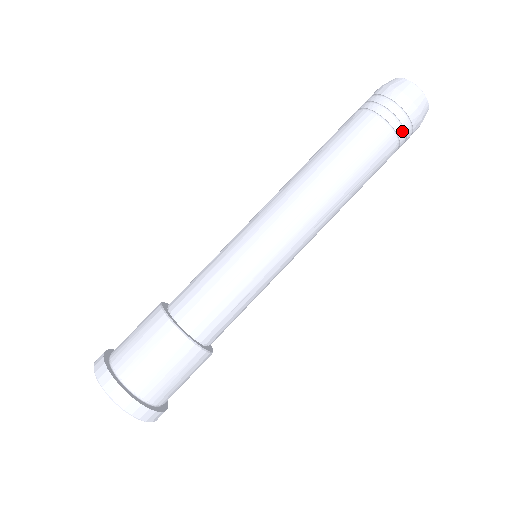
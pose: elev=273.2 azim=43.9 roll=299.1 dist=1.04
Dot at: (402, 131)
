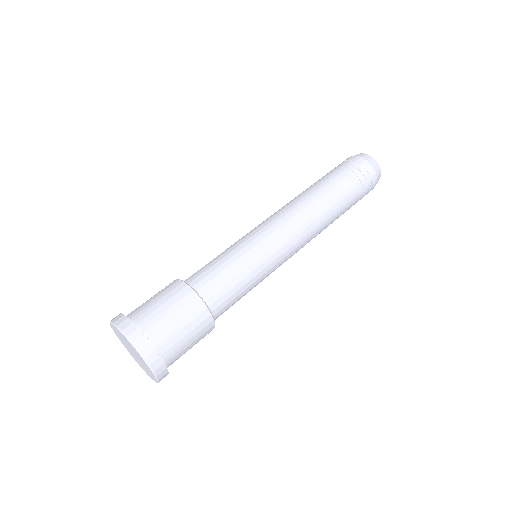
Dot at: (354, 168)
